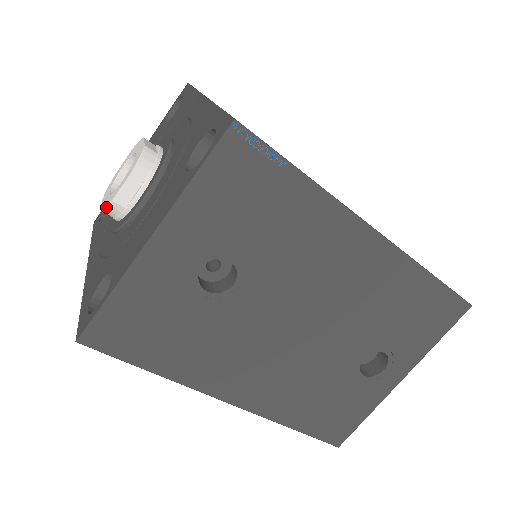
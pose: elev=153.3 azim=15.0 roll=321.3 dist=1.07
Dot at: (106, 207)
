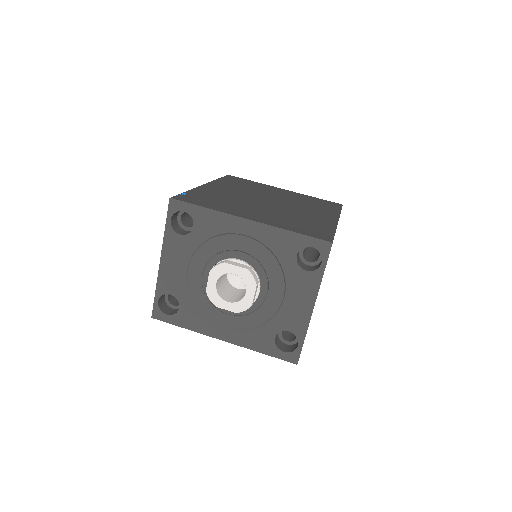
Dot at: occluded
